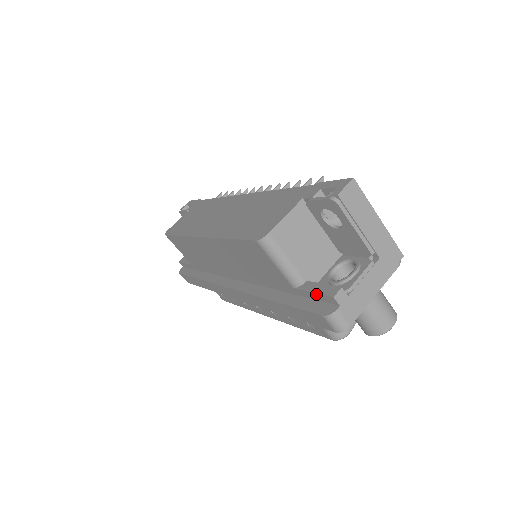
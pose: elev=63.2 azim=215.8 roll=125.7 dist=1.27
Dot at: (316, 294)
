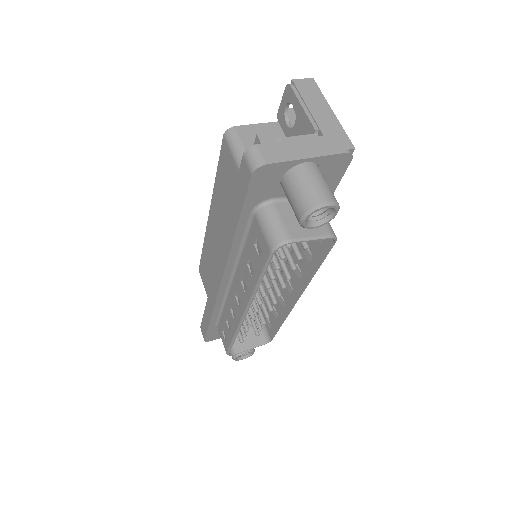
Dot at: occluded
